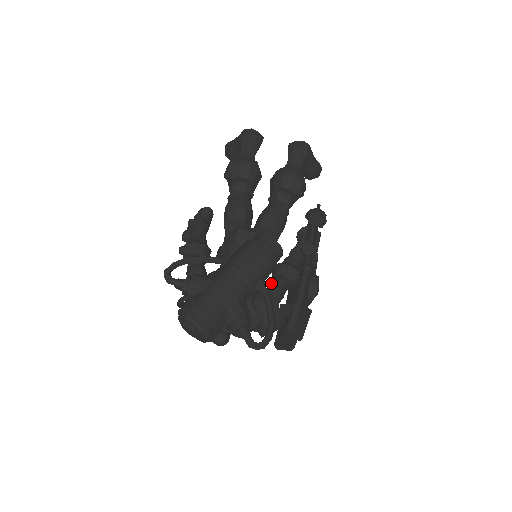
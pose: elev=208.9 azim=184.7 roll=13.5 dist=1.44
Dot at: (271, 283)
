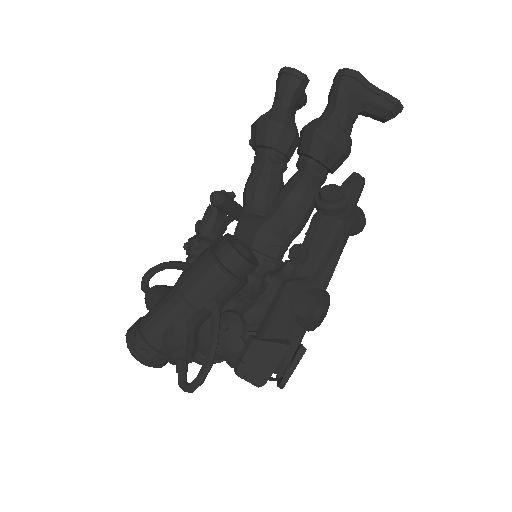
Dot at: occluded
